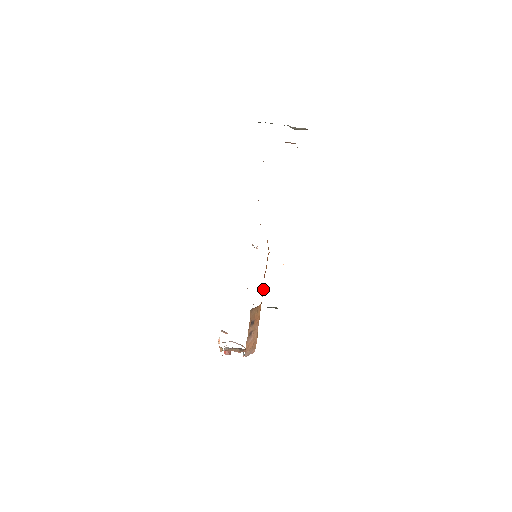
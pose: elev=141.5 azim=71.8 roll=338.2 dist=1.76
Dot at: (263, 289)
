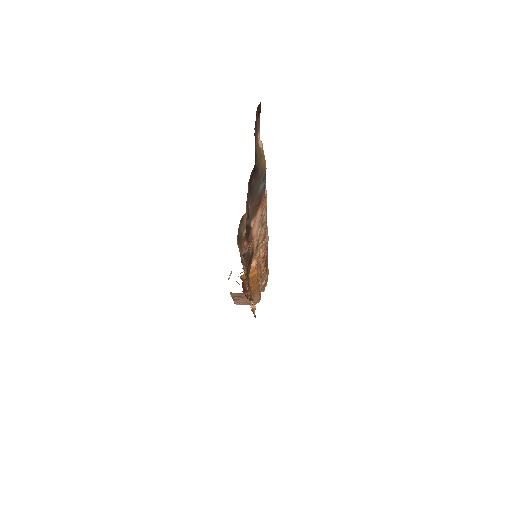
Dot at: occluded
